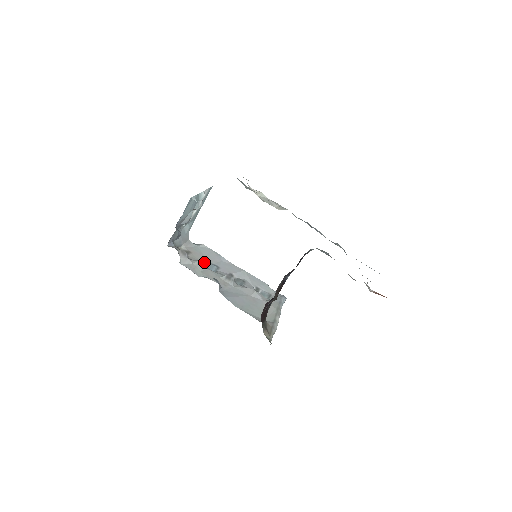
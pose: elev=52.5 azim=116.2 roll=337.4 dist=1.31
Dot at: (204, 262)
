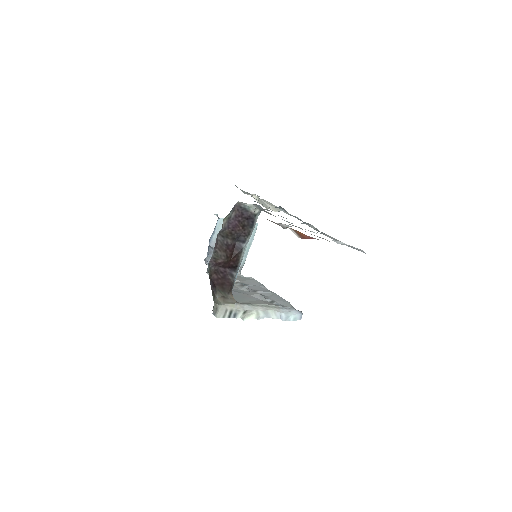
Dot at: (237, 282)
